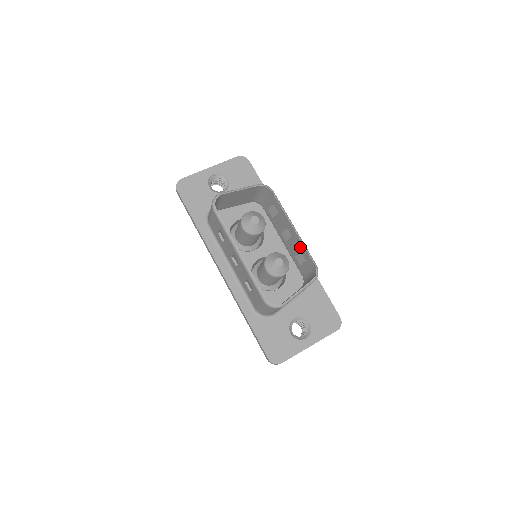
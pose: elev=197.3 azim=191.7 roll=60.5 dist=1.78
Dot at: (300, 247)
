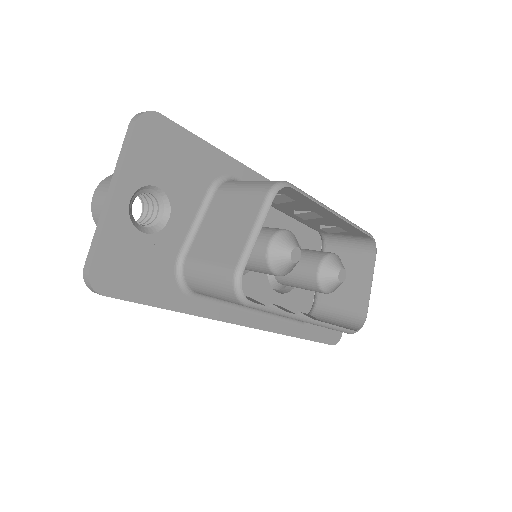
Dot at: (341, 226)
